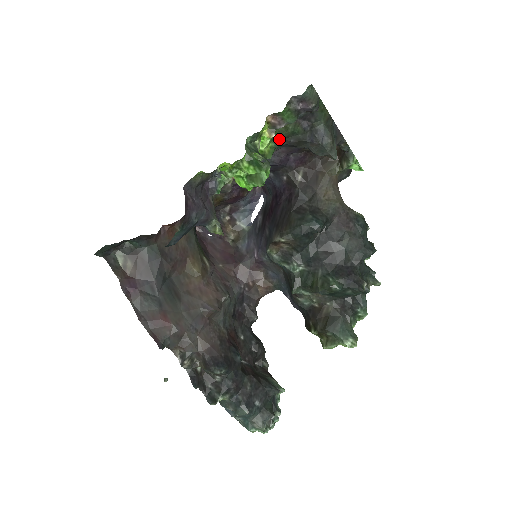
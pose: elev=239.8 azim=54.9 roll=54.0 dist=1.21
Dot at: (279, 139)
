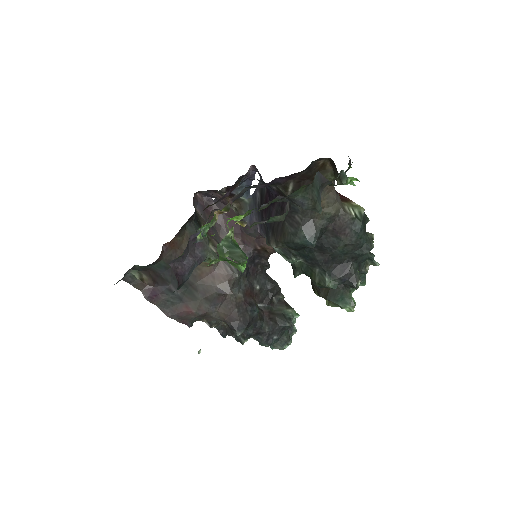
Dot at: occluded
